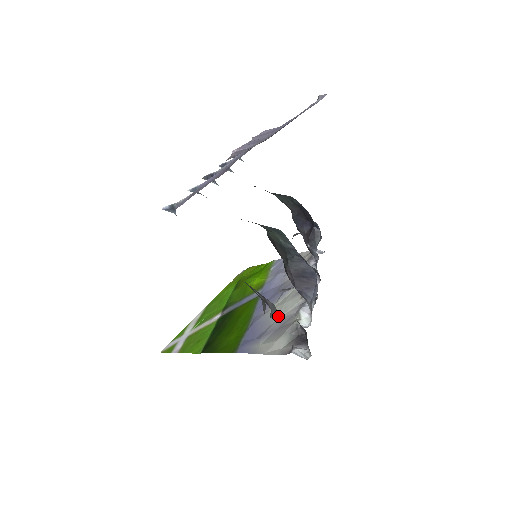
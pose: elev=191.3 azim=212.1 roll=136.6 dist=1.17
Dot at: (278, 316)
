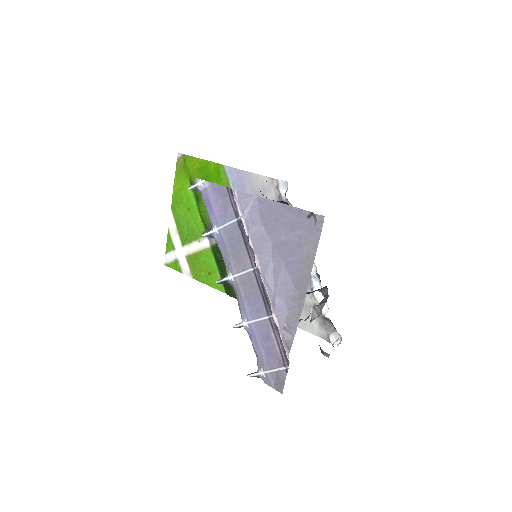
Dot at: occluded
